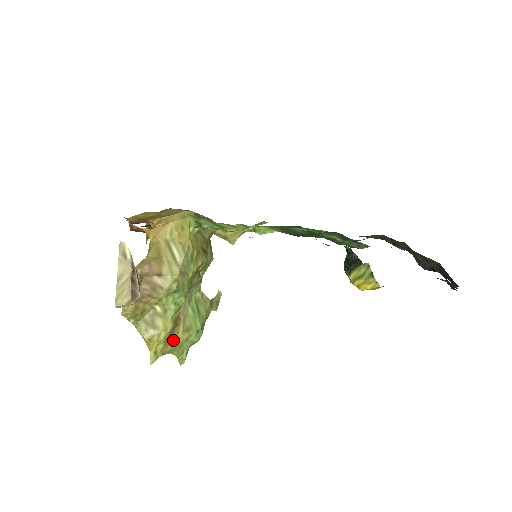
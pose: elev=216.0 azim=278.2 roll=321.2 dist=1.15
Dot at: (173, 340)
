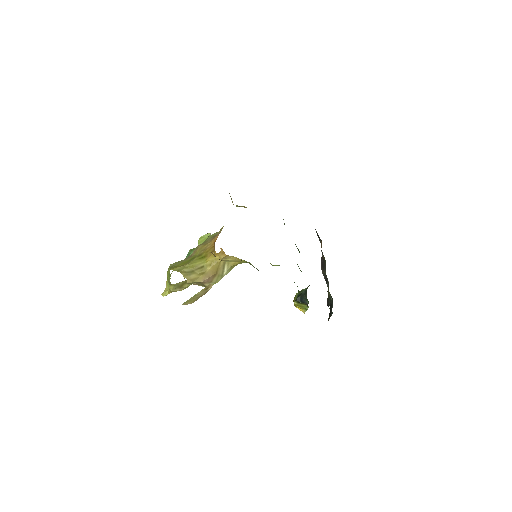
Dot at: occluded
